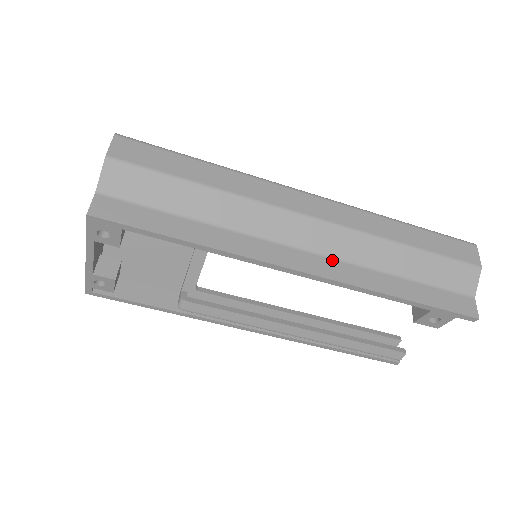
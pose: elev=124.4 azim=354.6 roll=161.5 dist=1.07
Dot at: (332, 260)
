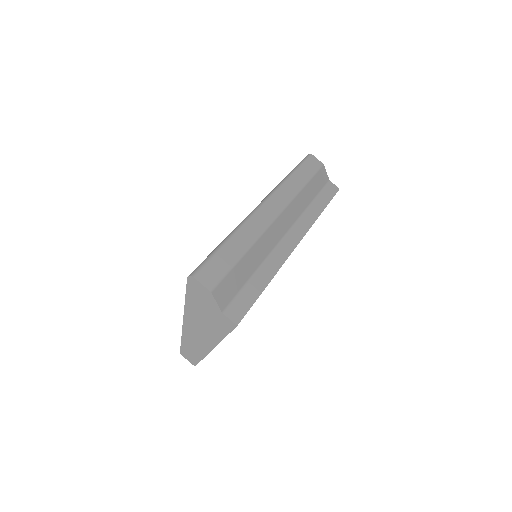
Dot at: (295, 225)
